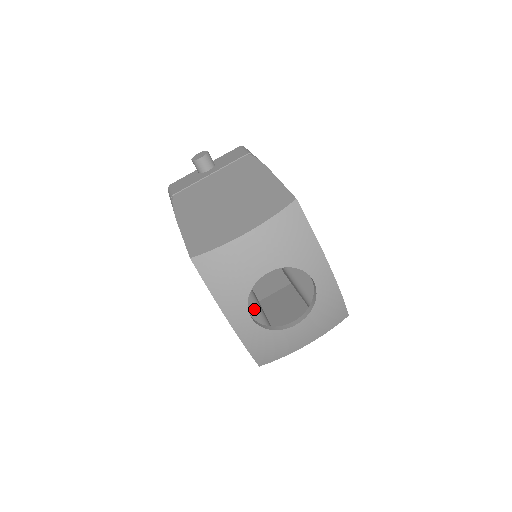
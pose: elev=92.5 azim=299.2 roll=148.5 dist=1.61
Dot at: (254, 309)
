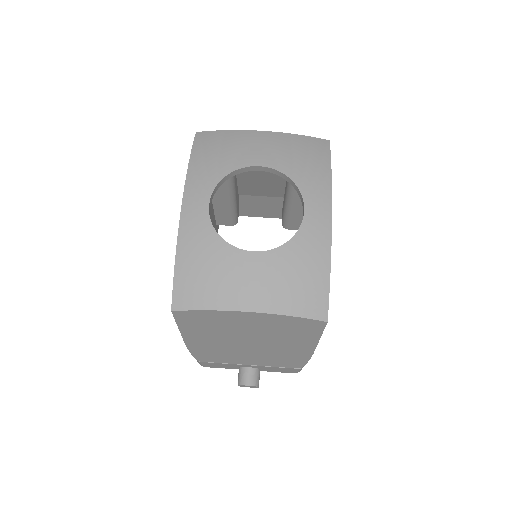
Dot at: occluded
